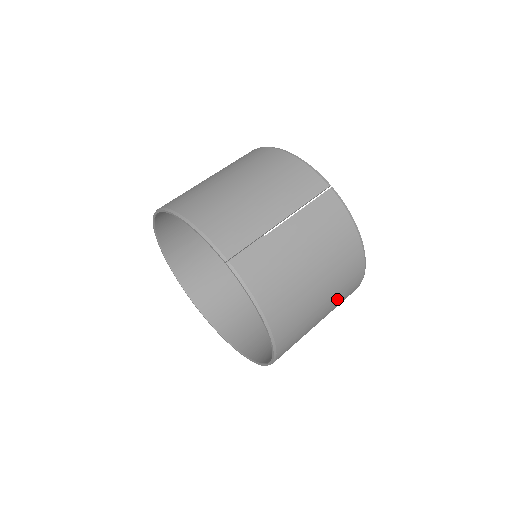
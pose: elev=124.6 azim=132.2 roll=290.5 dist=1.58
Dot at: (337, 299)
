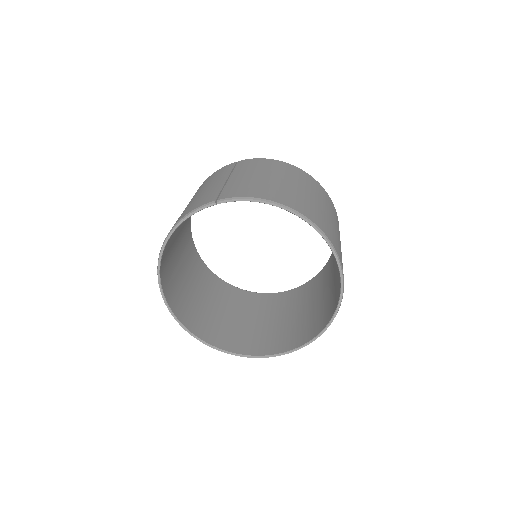
Dot at: (322, 199)
